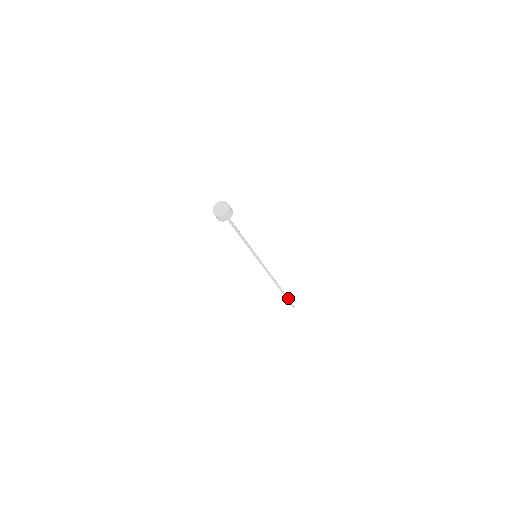
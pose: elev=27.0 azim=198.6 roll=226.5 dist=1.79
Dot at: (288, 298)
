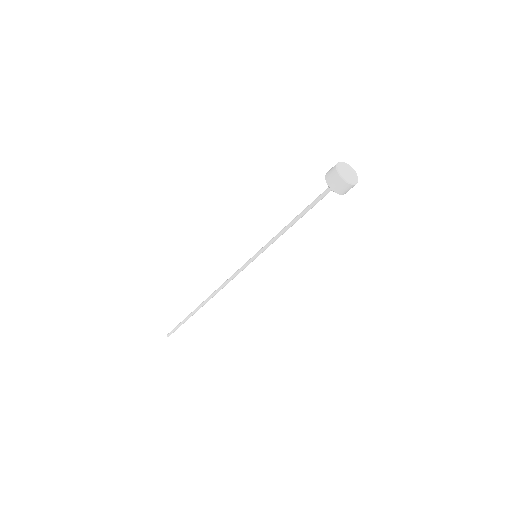
Dot at: (183, 322)
